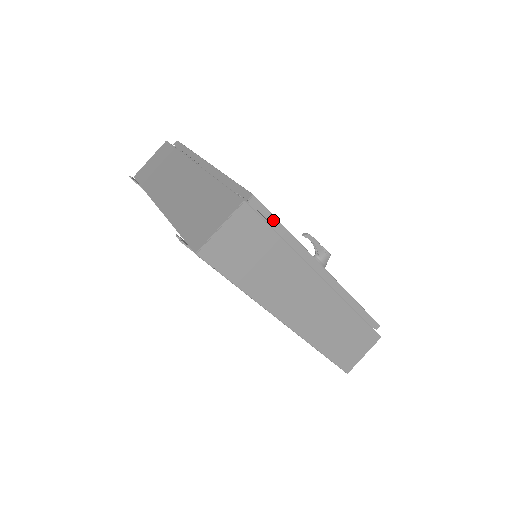
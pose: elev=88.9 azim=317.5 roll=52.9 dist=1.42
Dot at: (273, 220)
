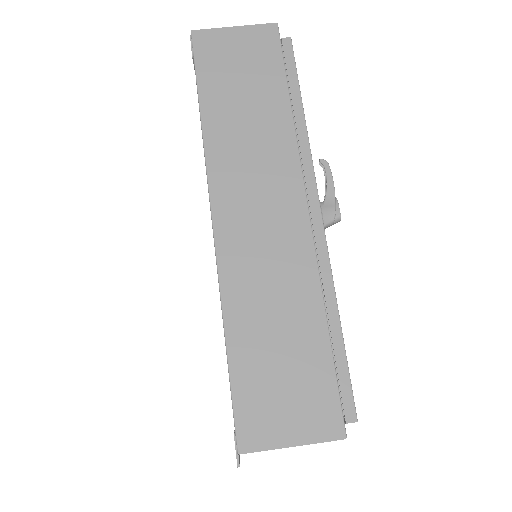
Dot at: (294, 78)
